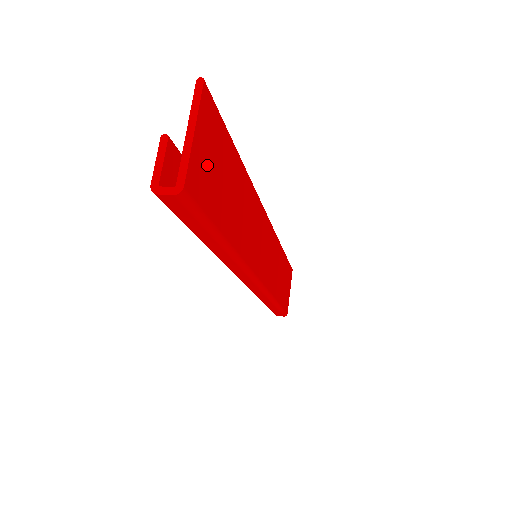
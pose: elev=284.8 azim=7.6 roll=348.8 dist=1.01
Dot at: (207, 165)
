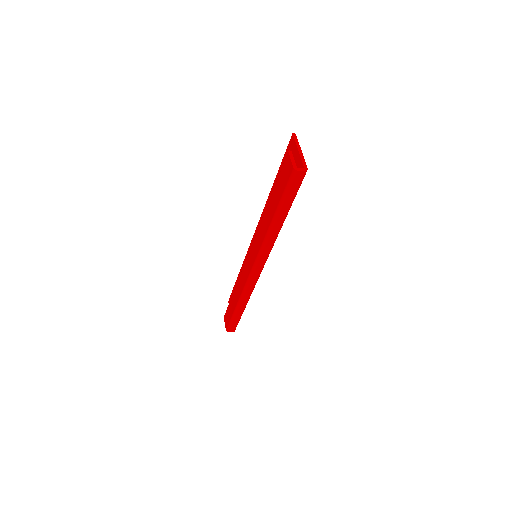
Dot at: occluded
